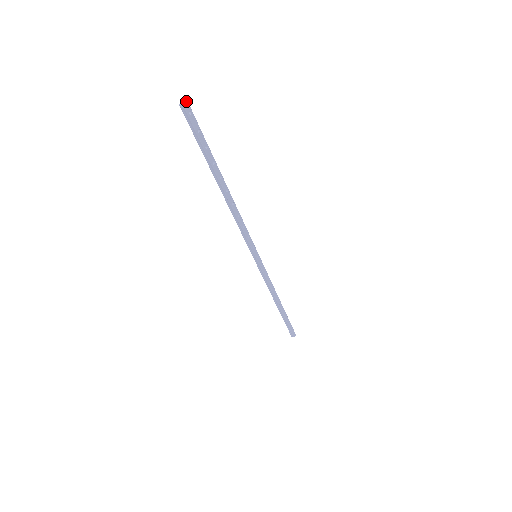
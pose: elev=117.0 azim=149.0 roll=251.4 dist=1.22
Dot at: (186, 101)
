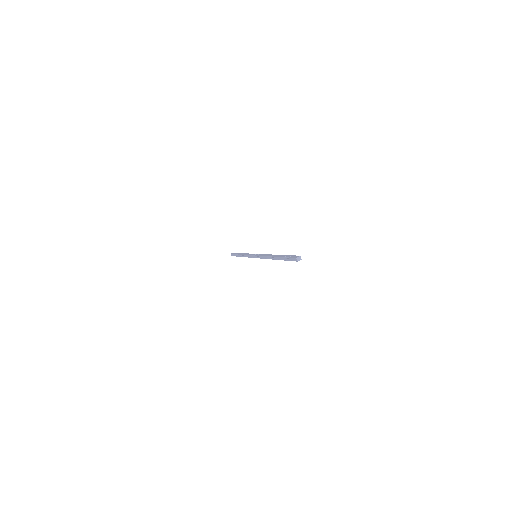
Dot at: (301, 259)
